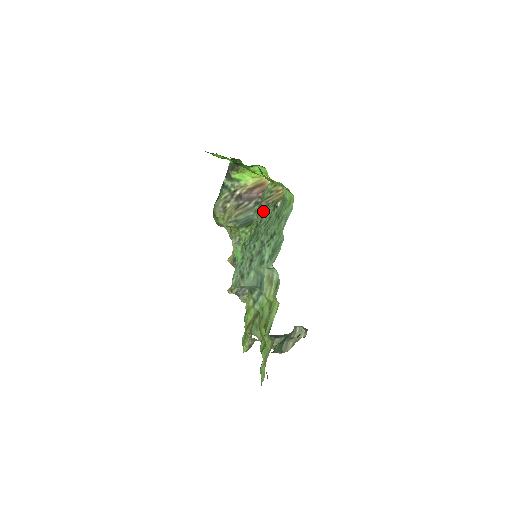
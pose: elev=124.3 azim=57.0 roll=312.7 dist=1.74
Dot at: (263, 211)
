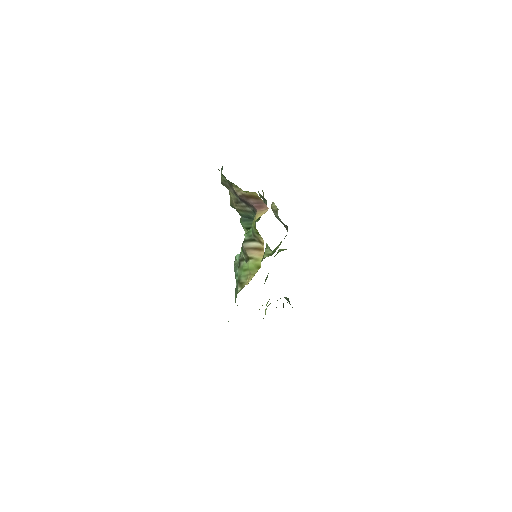
Dot at: (239, 261)
